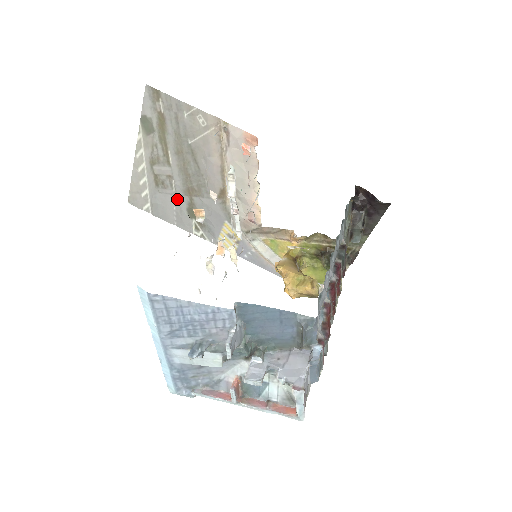
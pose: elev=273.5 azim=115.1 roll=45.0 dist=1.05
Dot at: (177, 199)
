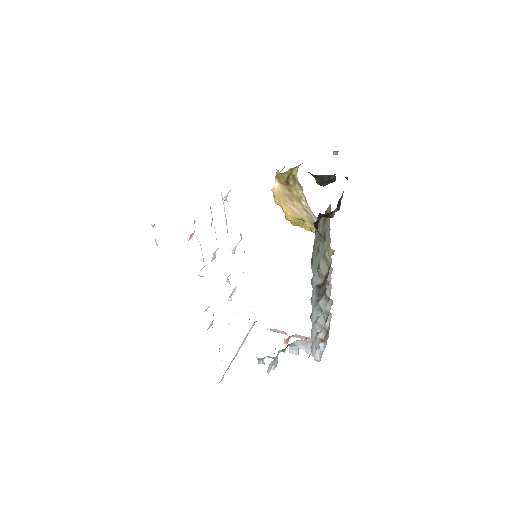
Dot at: occluded
